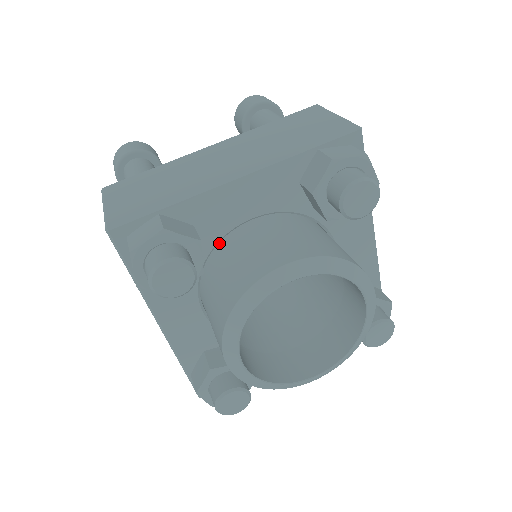
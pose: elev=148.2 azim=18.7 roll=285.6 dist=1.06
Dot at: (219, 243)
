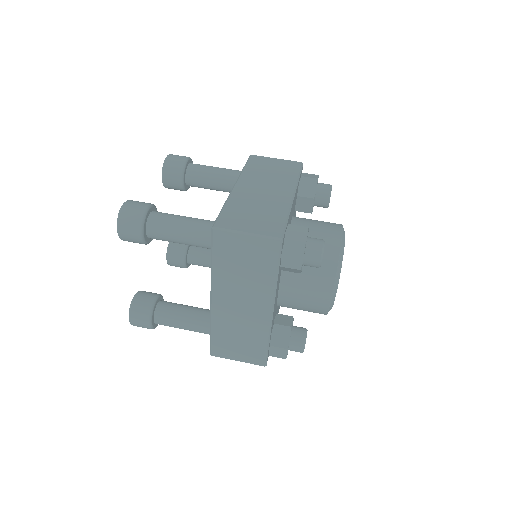
Dot at: occluded
